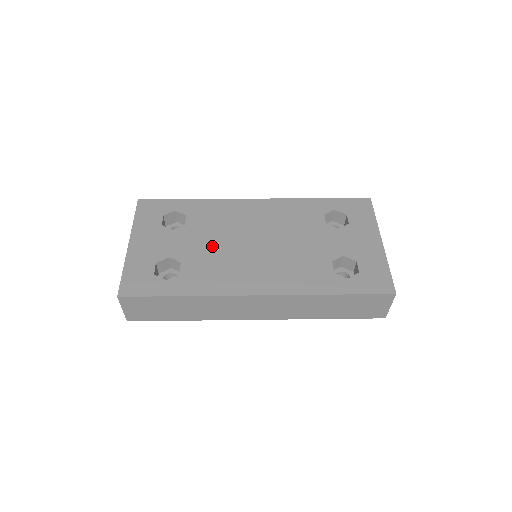
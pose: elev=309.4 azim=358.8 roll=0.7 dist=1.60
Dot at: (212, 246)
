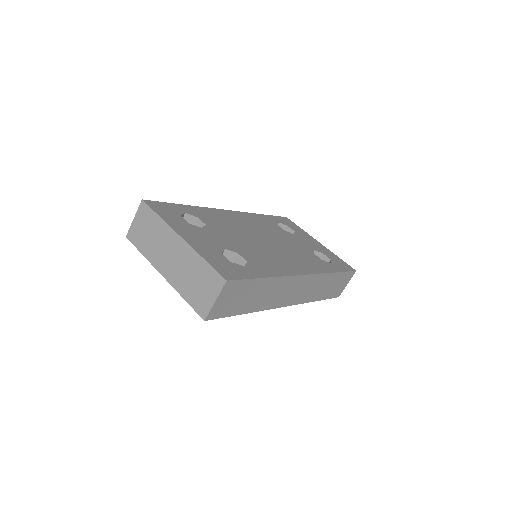
Dot at: (243, 241)
